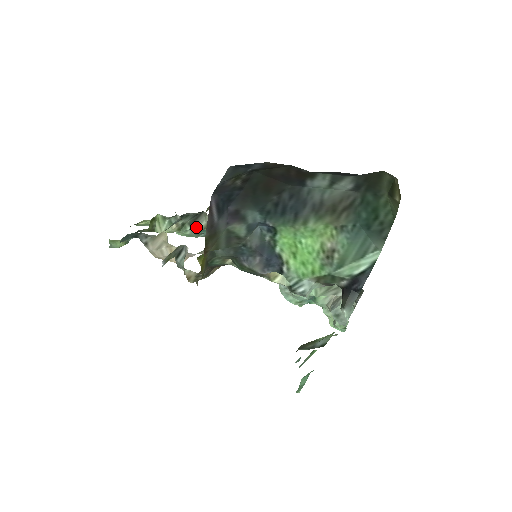
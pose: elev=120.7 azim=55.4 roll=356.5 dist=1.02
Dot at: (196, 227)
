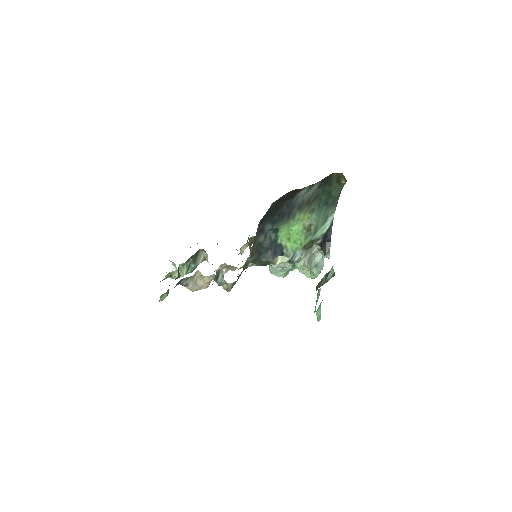
Dot at: (198, 262)
